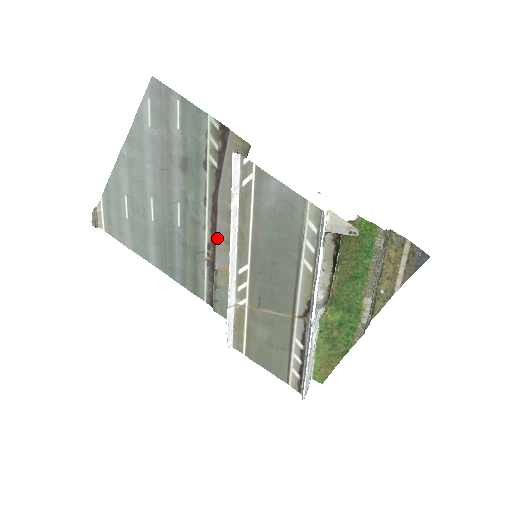
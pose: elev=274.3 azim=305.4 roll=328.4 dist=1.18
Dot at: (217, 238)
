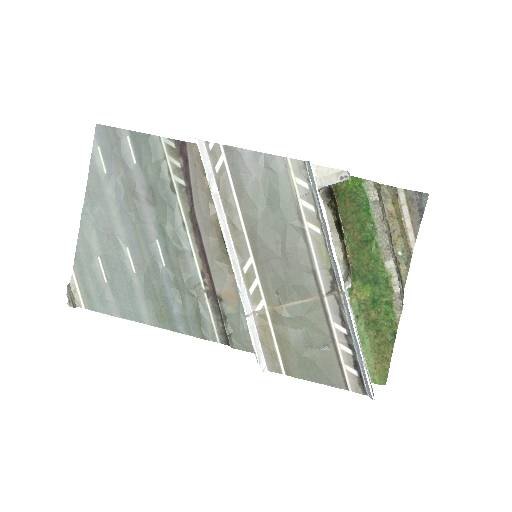
Dot at: (209, 260)
